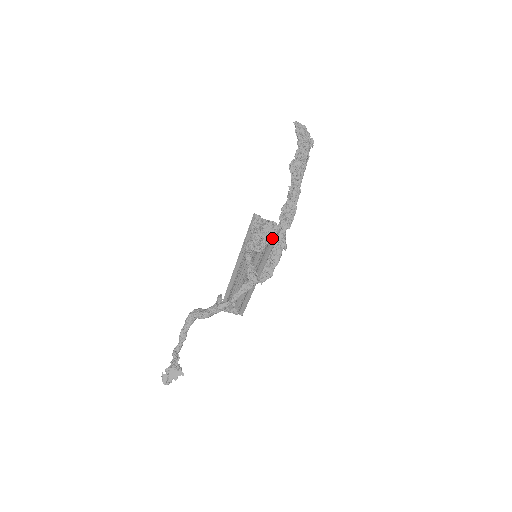
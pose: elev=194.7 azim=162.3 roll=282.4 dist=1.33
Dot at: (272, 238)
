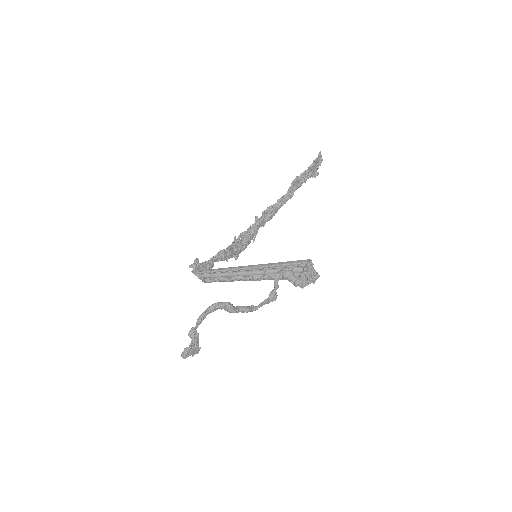
Dot at: (309, 283)
